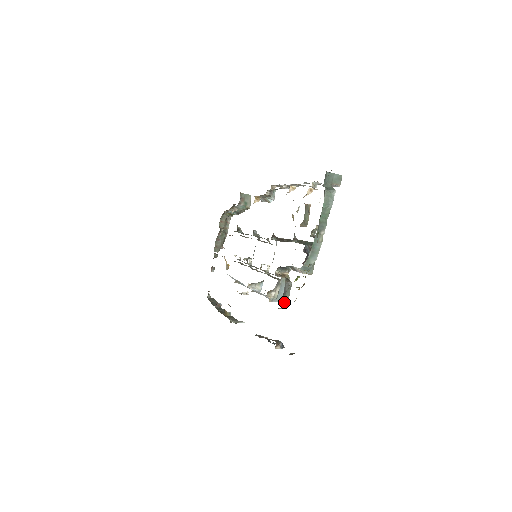
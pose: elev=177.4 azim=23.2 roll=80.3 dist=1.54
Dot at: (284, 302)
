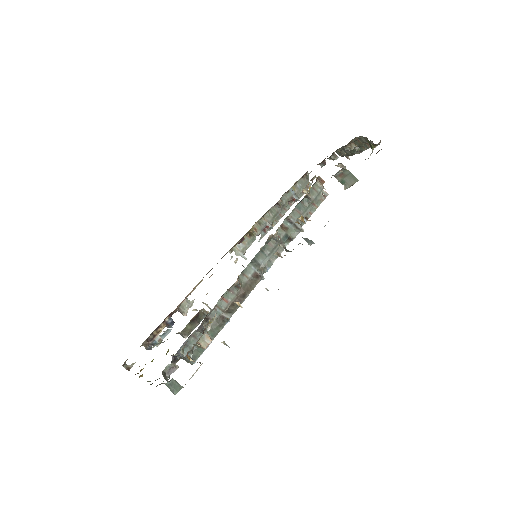
Dot at: occluded
